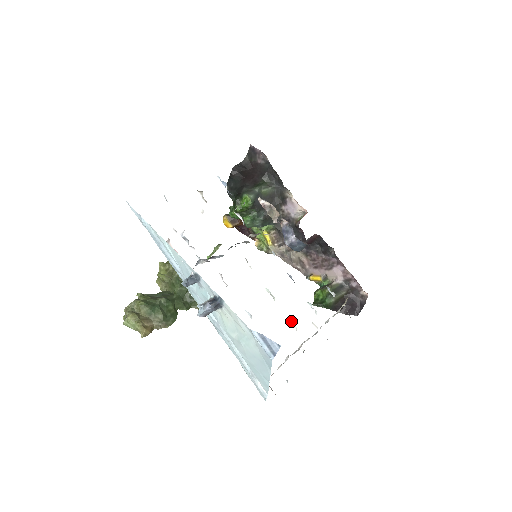
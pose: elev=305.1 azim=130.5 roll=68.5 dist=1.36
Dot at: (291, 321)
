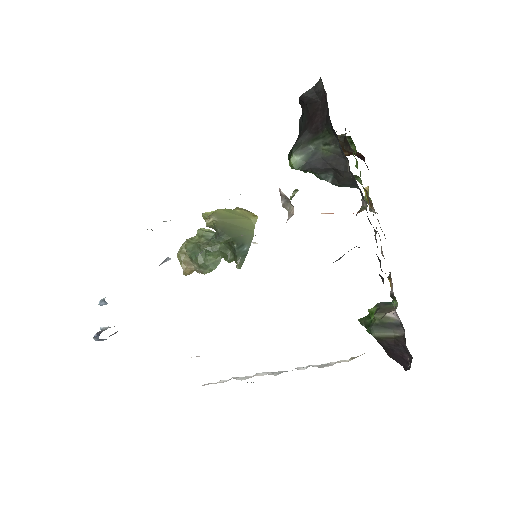
Dot at: occluded
